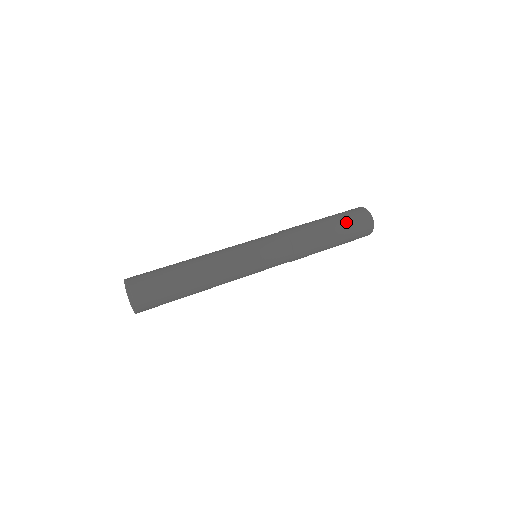
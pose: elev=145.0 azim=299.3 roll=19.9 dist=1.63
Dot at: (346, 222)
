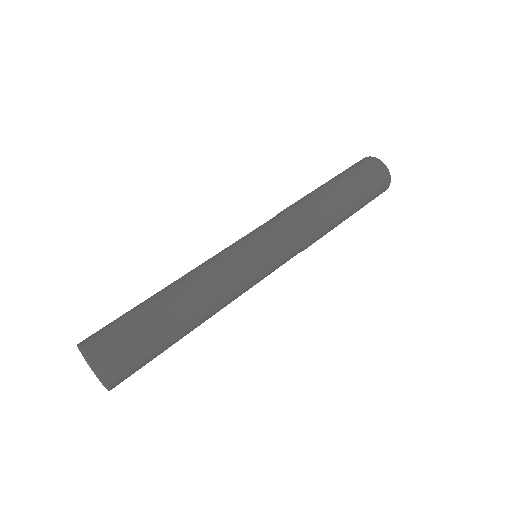
Dot at: (357, 180)
